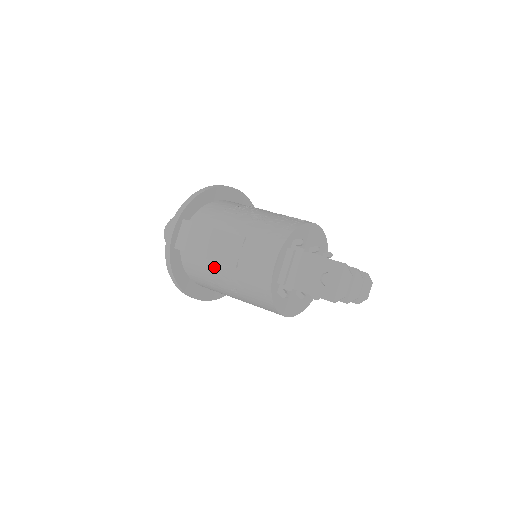
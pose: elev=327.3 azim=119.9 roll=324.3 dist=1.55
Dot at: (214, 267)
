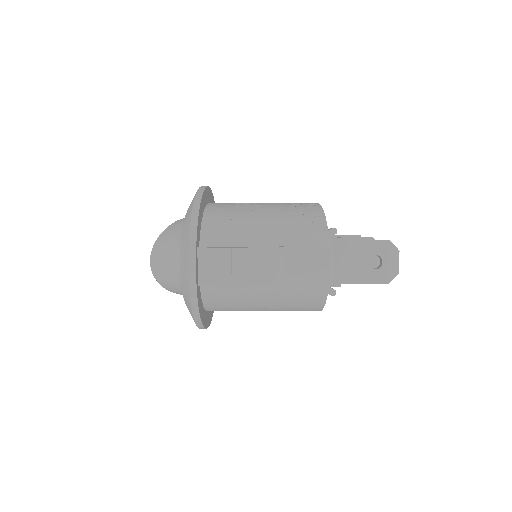
Dot at: (251, 290)
